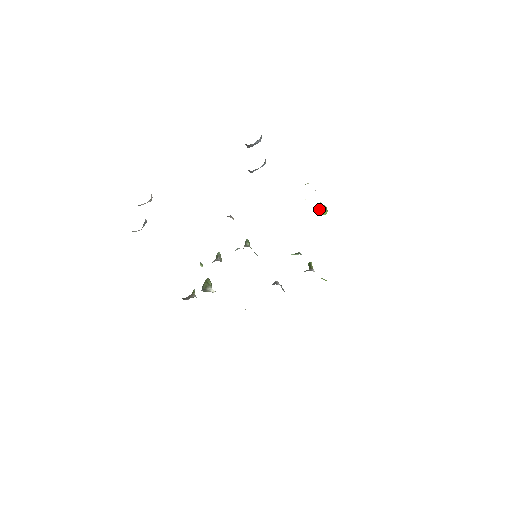
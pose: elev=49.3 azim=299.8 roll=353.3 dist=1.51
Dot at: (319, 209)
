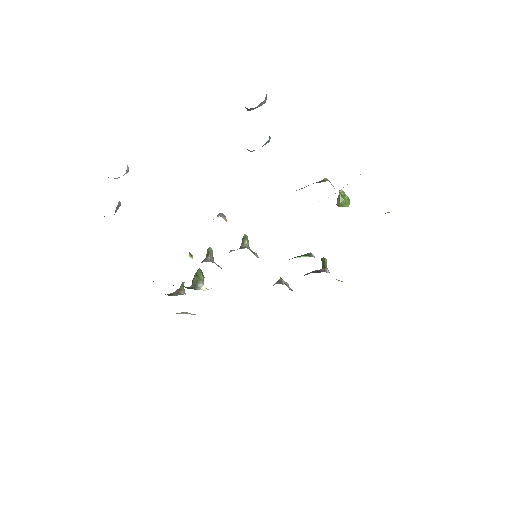
Dot at: (339, 201)
